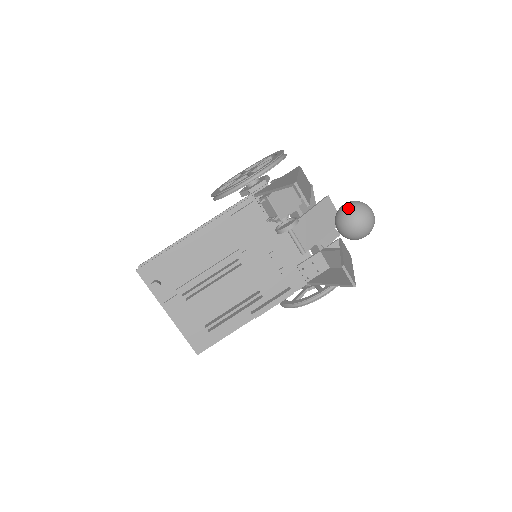
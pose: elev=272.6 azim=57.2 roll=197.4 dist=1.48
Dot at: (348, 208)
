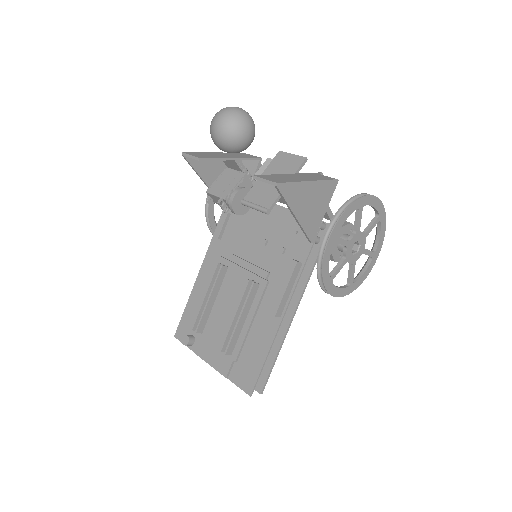
Dot at: occluded
